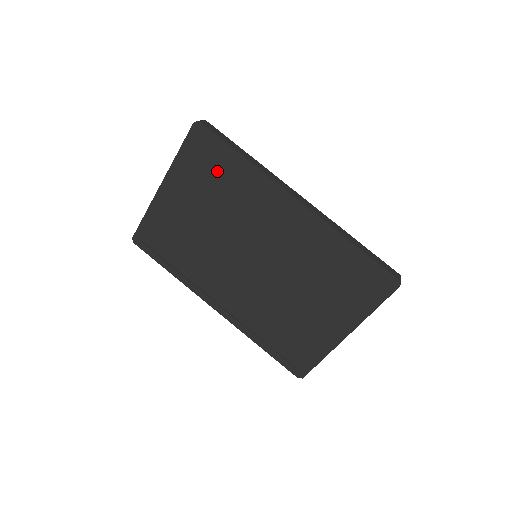
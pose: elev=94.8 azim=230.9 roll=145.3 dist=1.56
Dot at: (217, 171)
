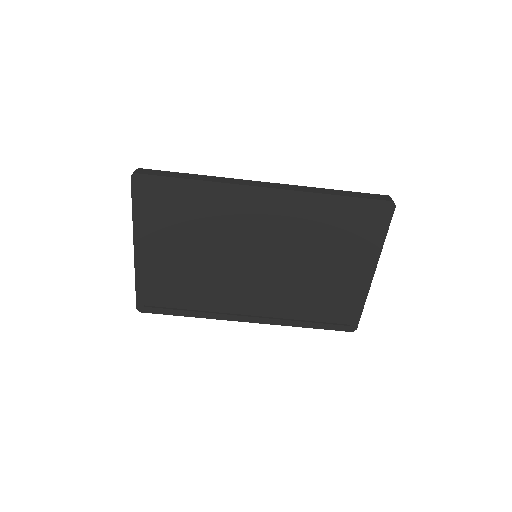
Dot at: (177, 206)
